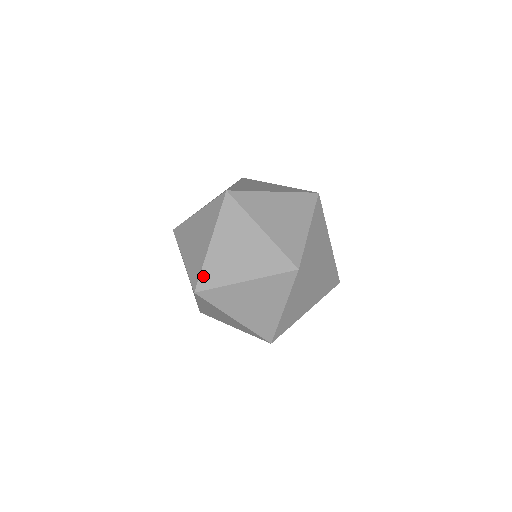
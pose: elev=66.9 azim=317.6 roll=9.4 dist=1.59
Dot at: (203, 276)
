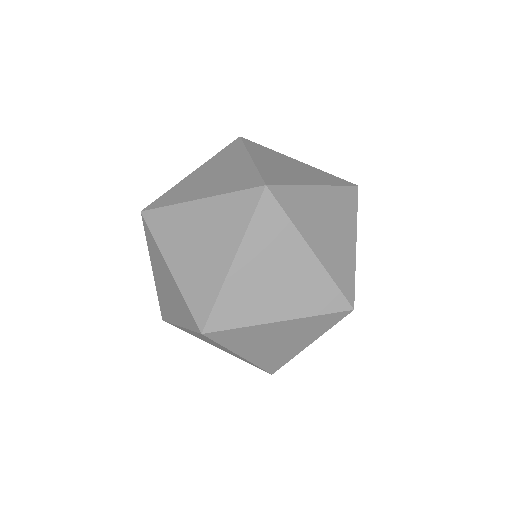
Dot at: (161, 198)
